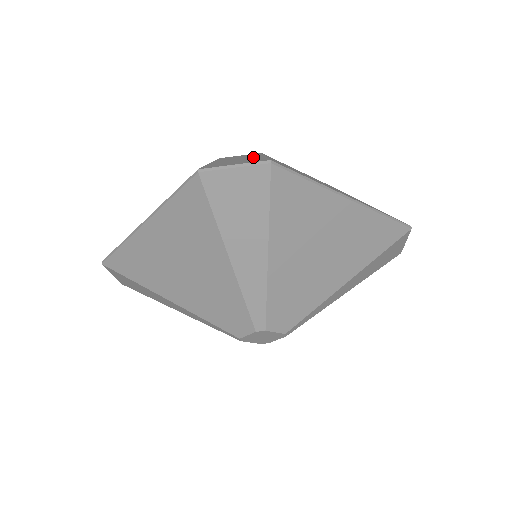
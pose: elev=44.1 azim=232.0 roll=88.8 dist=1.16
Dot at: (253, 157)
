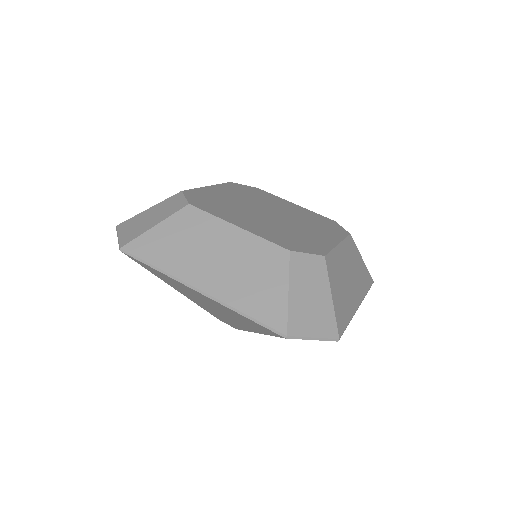
Dot at: (323, 294)
